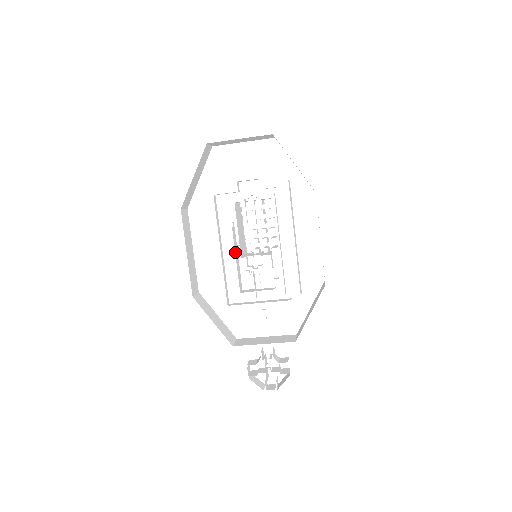
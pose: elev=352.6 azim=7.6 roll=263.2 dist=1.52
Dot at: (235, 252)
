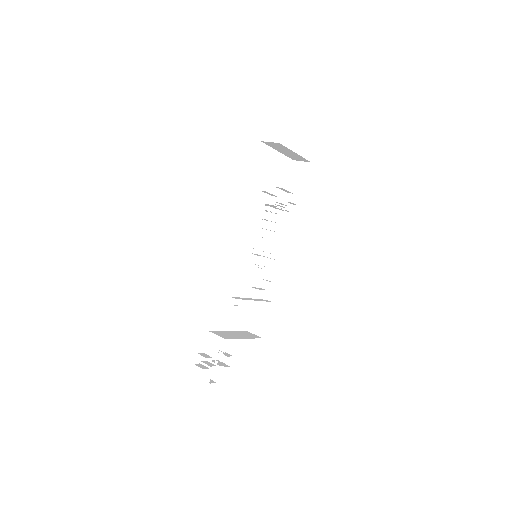
Dot at: occluded
